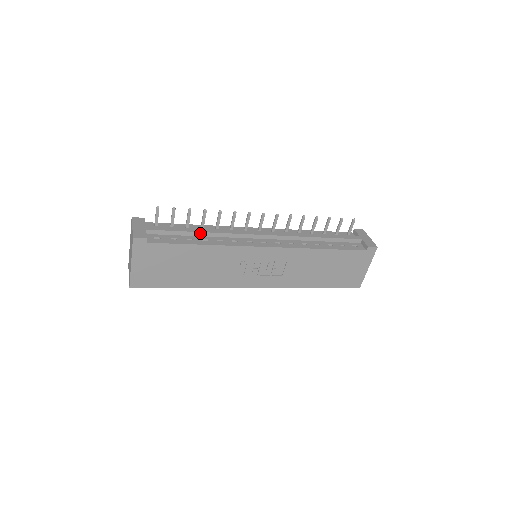
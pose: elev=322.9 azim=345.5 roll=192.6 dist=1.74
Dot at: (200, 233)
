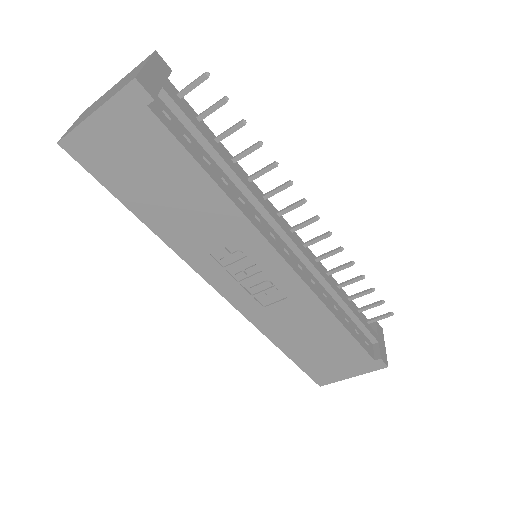
Dot at: (227, 166)
